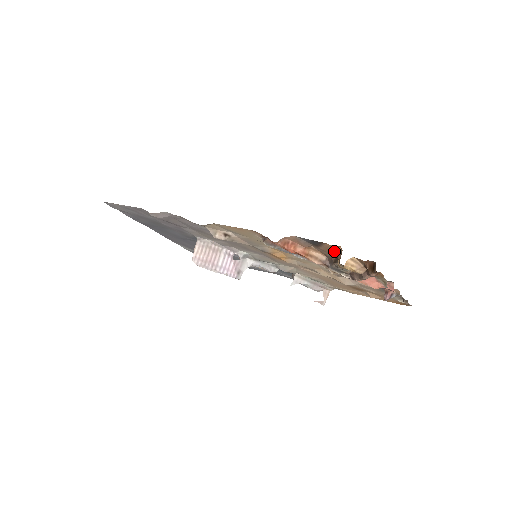
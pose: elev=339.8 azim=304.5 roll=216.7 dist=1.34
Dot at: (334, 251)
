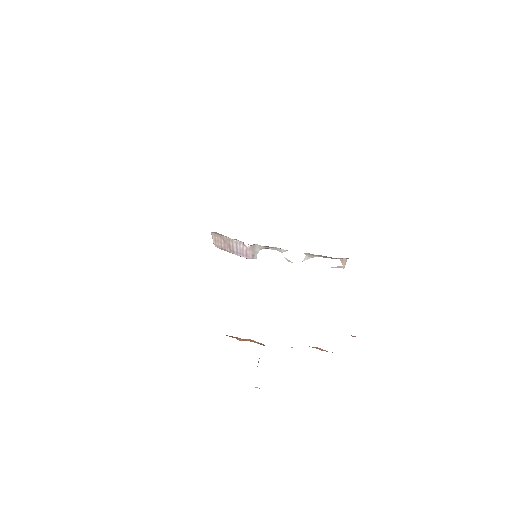
Dot at: occluded
